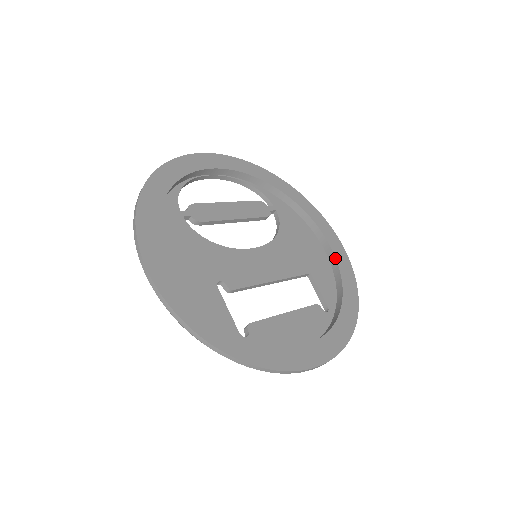
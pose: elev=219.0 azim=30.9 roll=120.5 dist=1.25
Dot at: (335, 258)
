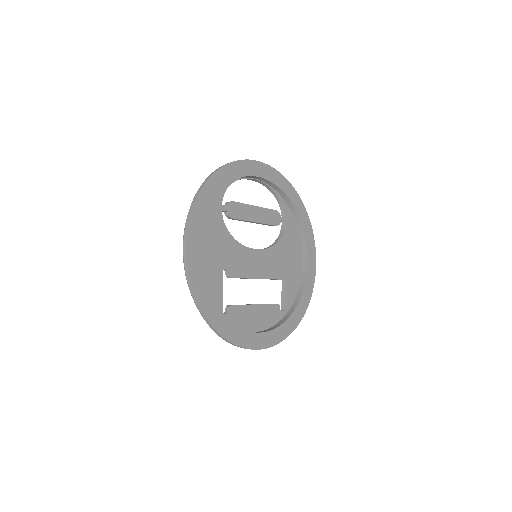
Dot at: (306, 275)
